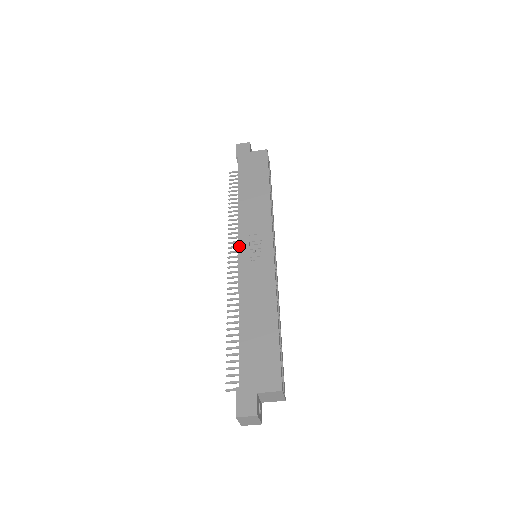
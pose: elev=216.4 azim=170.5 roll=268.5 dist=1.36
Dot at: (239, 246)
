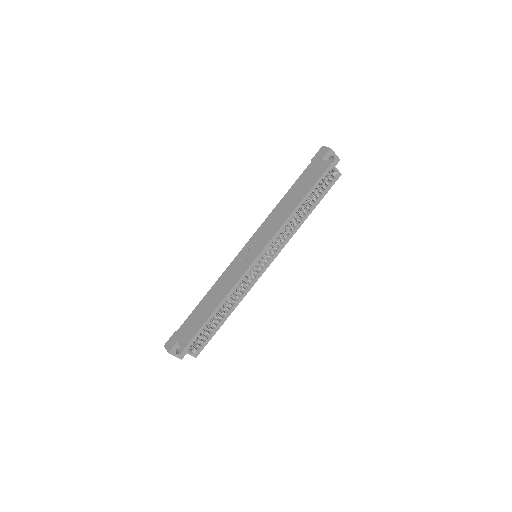
Dot at: (247, 243)
